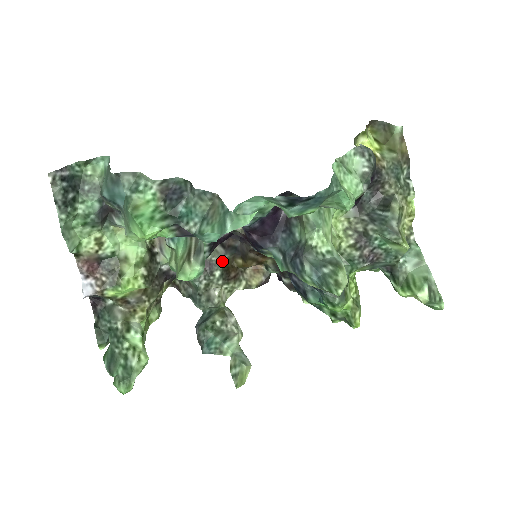
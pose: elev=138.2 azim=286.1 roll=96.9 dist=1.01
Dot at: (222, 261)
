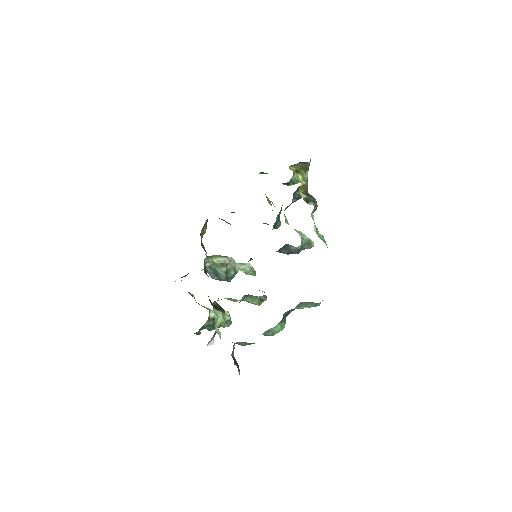
Dot at: occluded
